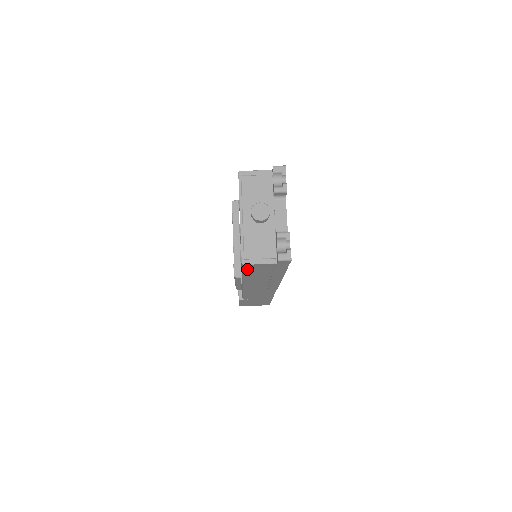
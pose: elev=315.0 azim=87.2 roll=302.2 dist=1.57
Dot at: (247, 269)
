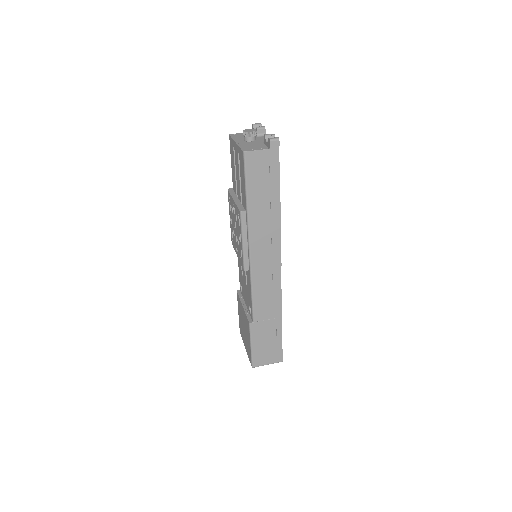
Dot at: (248, 170)
